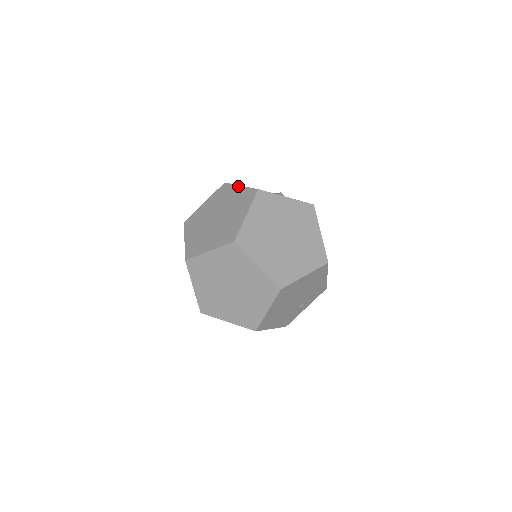
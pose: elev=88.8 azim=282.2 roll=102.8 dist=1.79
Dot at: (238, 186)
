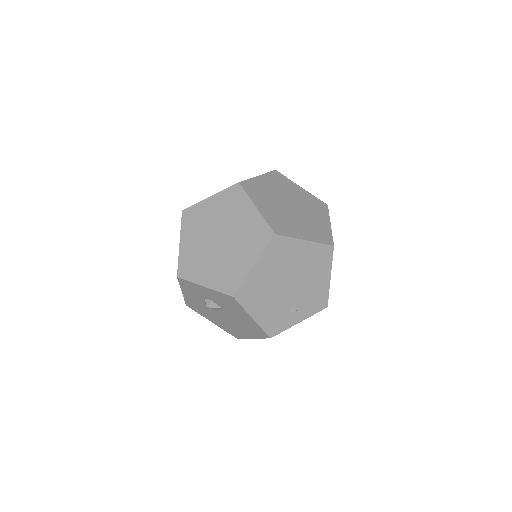
Dot at: occluded
